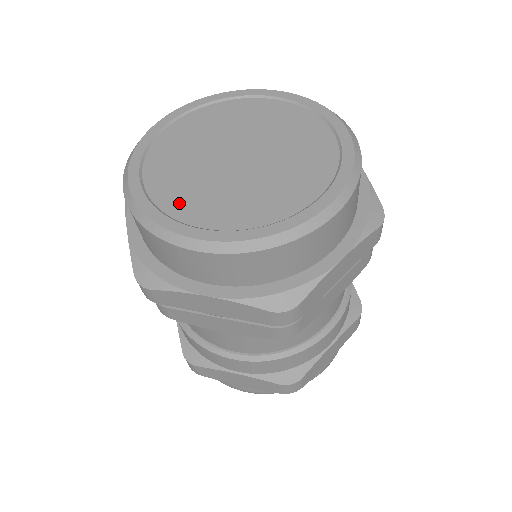
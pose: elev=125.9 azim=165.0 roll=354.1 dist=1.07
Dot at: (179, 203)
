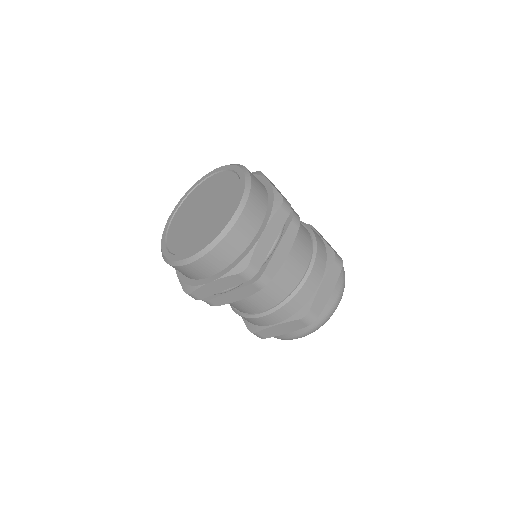
Dot at: (181, 247)
